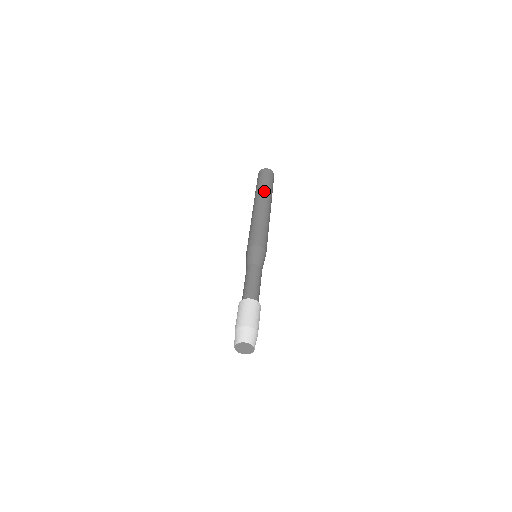
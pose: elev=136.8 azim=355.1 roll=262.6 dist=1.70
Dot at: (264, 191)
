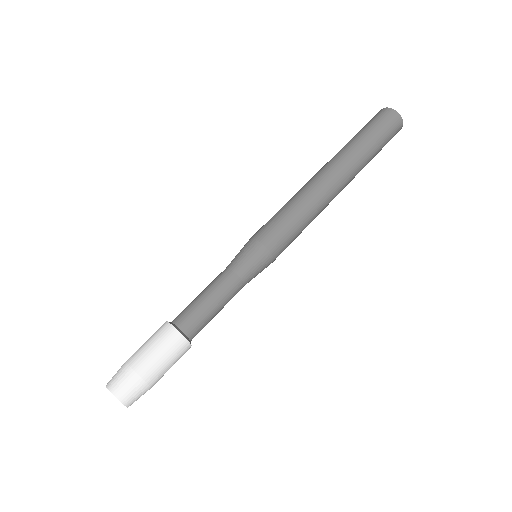
Dot at: (354, 150)
